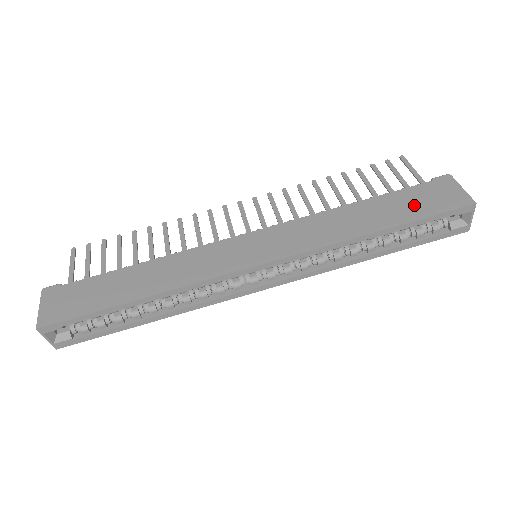
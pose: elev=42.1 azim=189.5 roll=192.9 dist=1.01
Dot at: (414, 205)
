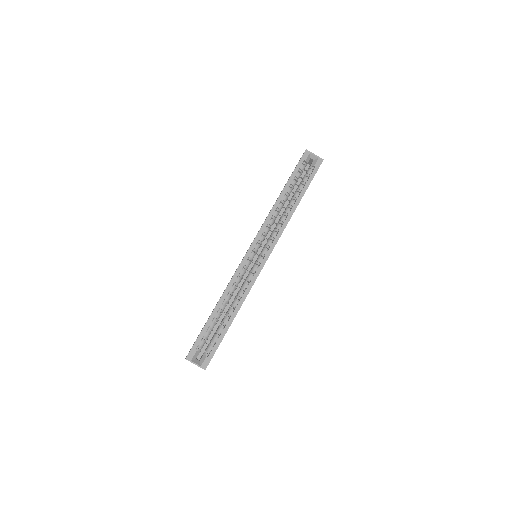
Dot at: occluded
